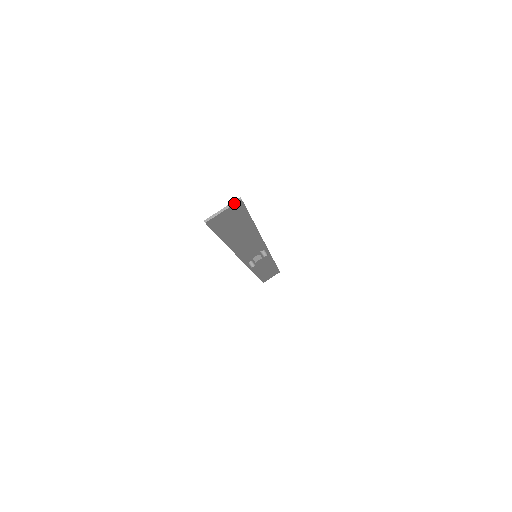
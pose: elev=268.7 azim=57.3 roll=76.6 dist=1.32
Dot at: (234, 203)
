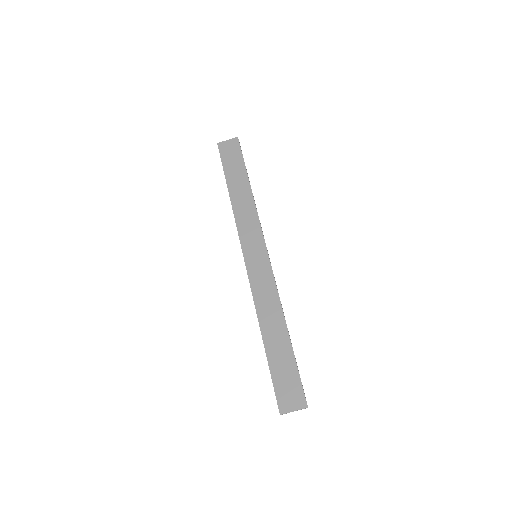
Dot at: occluded
